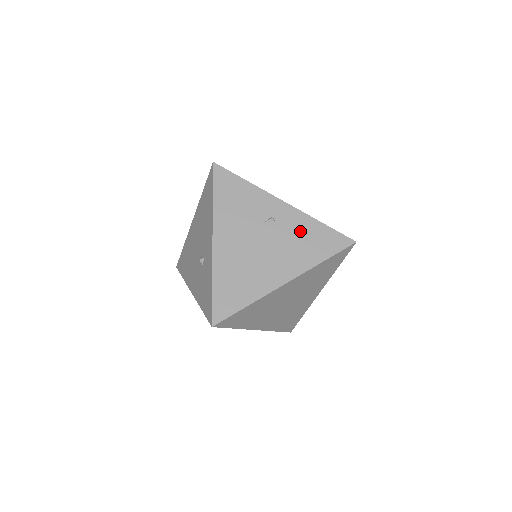
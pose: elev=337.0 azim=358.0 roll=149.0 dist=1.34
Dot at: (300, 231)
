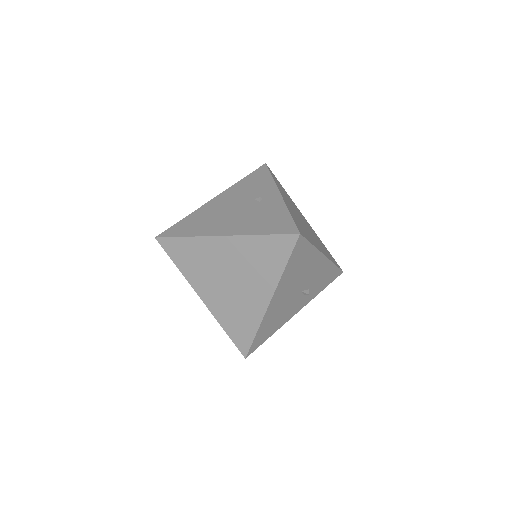
Dot at: (269, 212)
